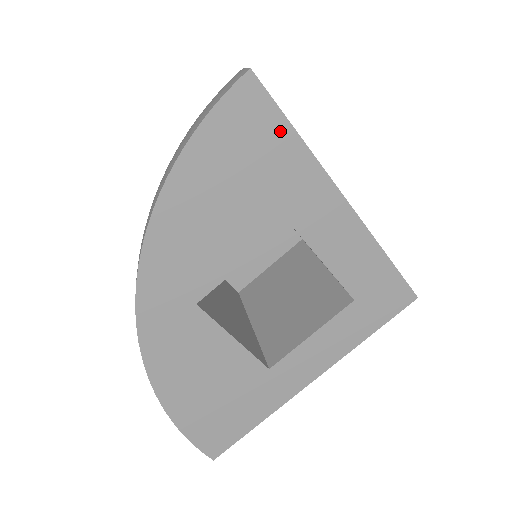
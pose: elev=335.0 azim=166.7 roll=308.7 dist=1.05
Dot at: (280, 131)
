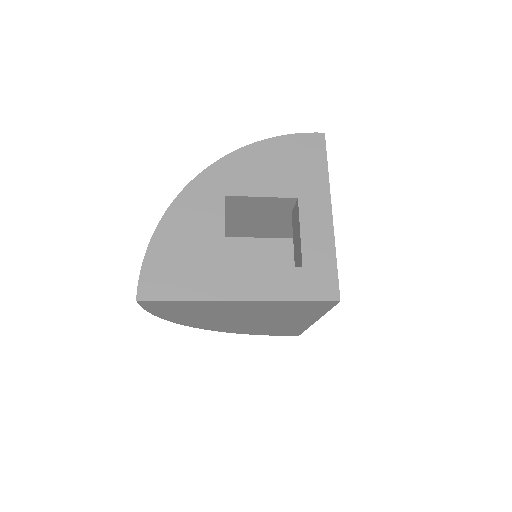
Dot at: (321, 160)
